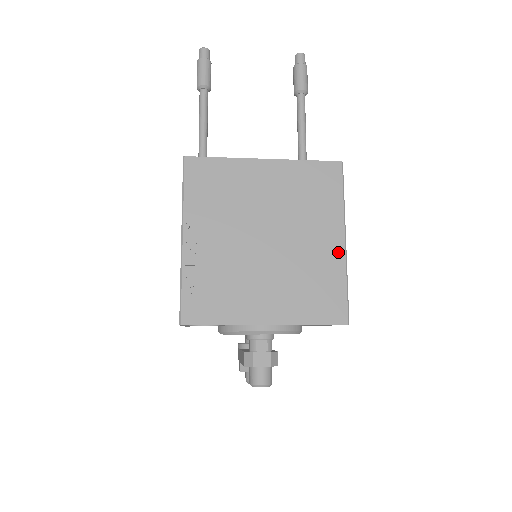
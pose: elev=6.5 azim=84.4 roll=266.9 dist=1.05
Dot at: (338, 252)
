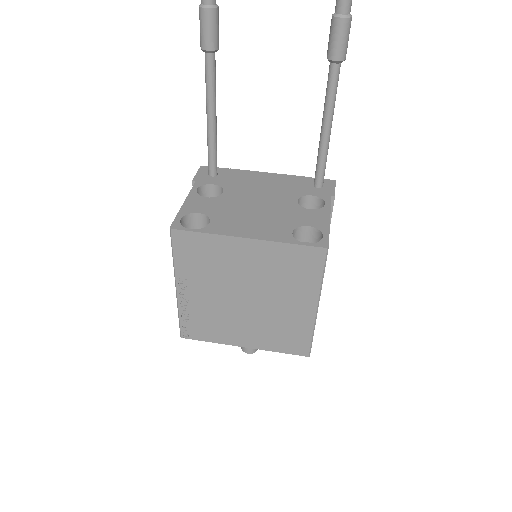
Dot at: (309, 315)
